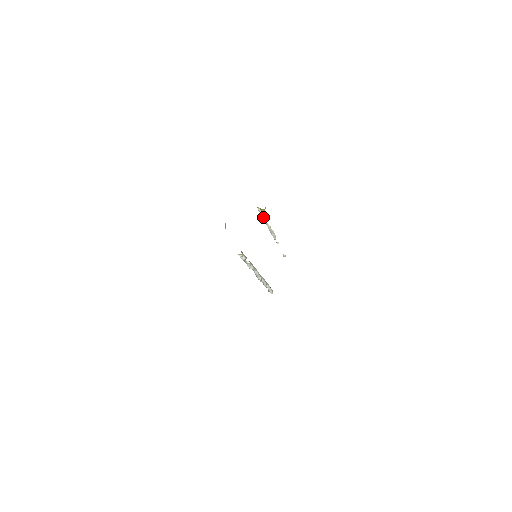
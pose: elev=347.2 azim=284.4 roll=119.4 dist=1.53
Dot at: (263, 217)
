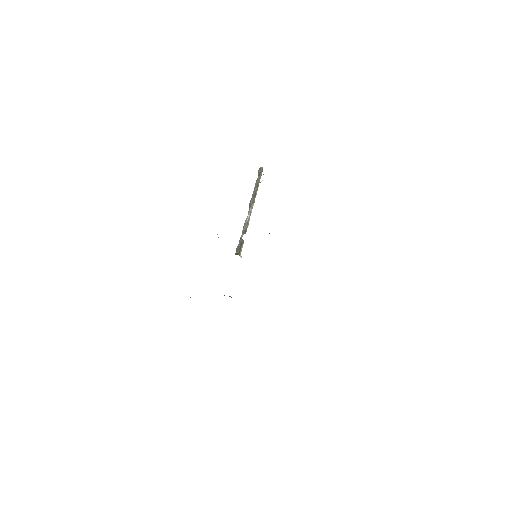
Dot at: occluded
